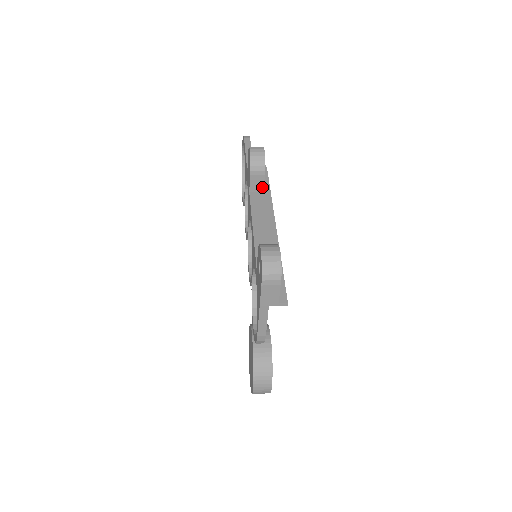
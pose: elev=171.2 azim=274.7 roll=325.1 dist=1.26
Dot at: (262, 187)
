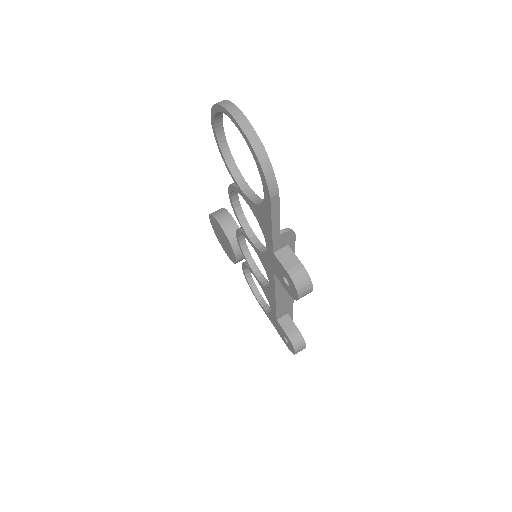
Dot at: occluded
